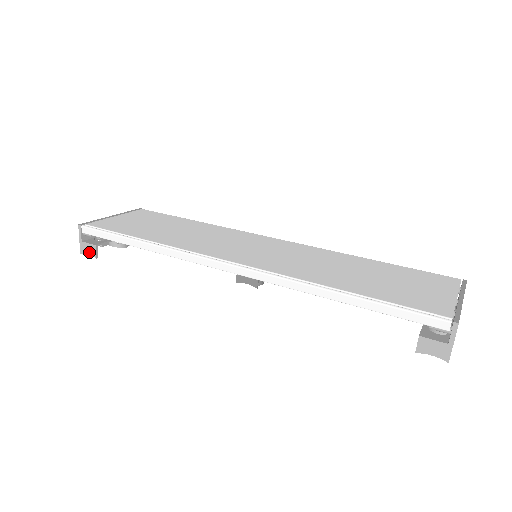
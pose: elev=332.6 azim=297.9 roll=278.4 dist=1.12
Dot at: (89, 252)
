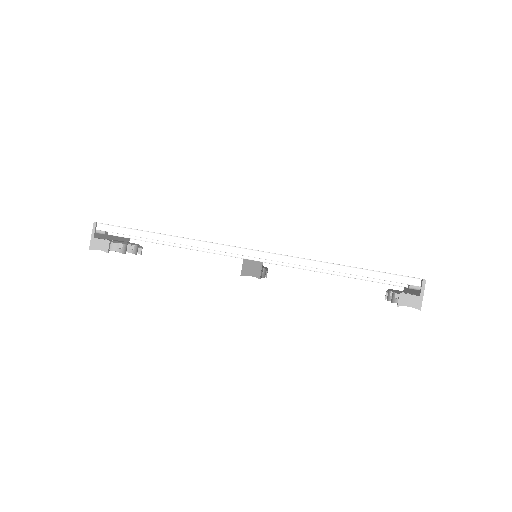
Dot at: (100, 247)
